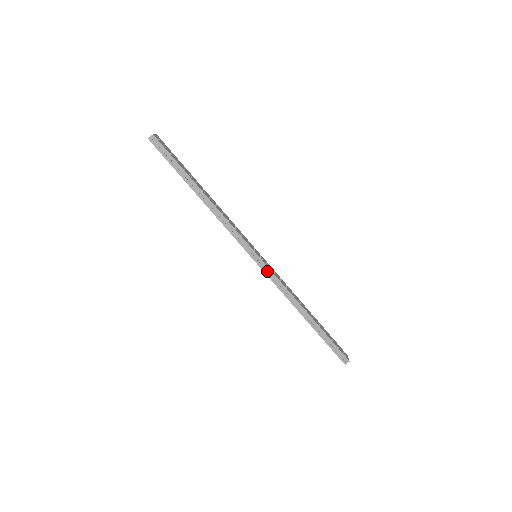
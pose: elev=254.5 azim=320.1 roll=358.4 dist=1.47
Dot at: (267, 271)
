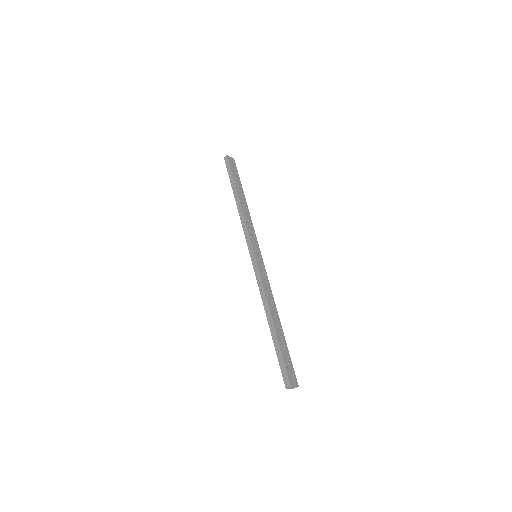
Dot at: (256, 268)
